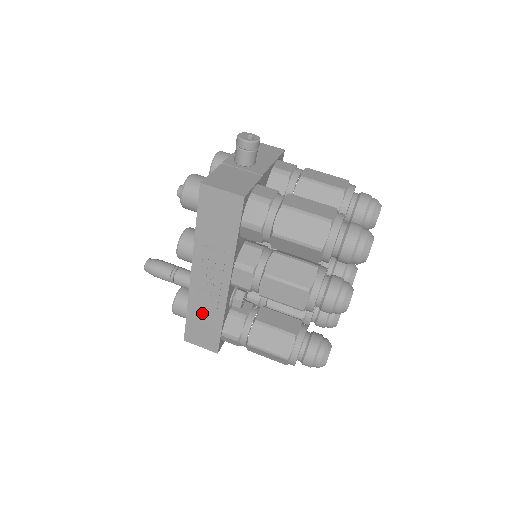
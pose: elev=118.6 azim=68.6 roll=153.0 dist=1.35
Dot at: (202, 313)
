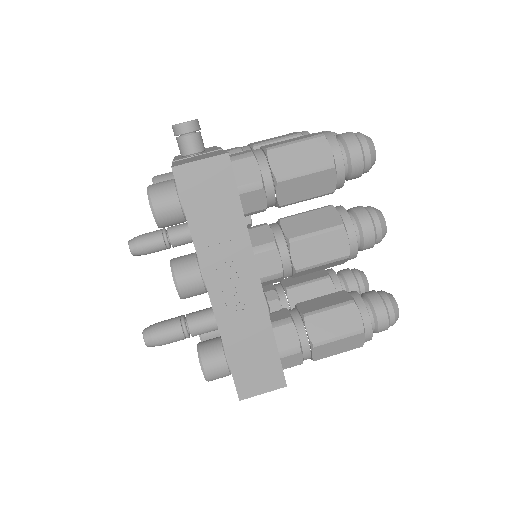
Dot at: (245, 343)
